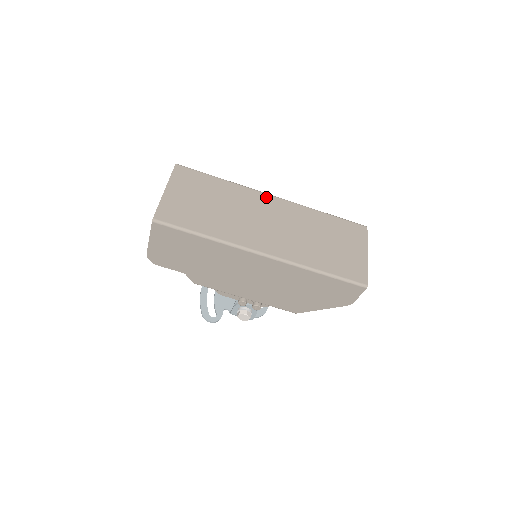
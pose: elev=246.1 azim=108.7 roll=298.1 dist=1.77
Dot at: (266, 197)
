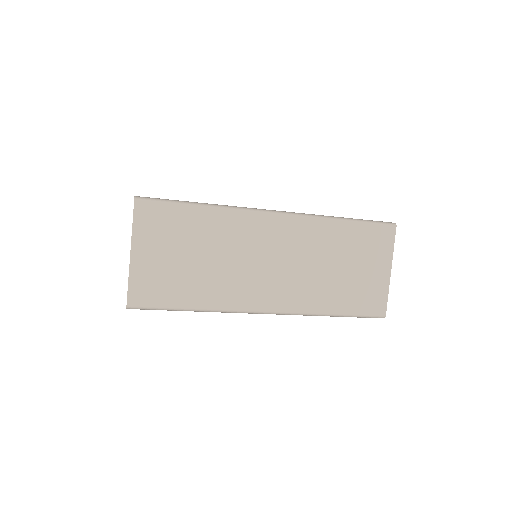
Dot at: (265, 219)
